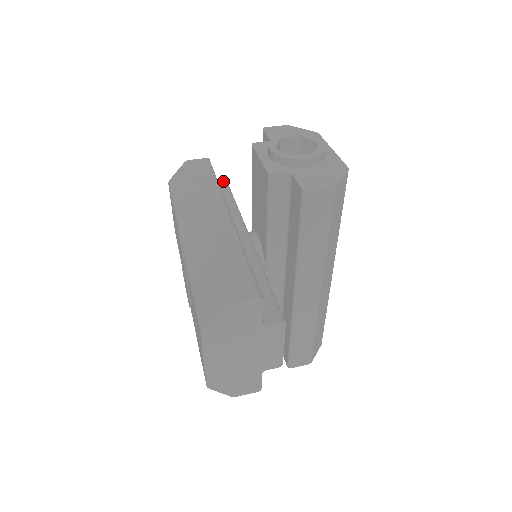
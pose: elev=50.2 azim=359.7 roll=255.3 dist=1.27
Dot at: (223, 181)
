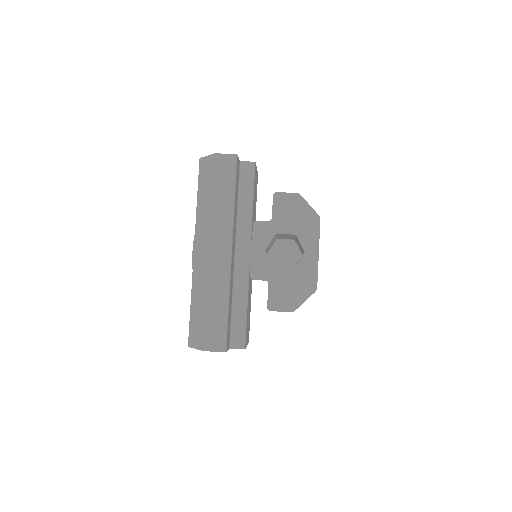
Dot at: (251, 164)
